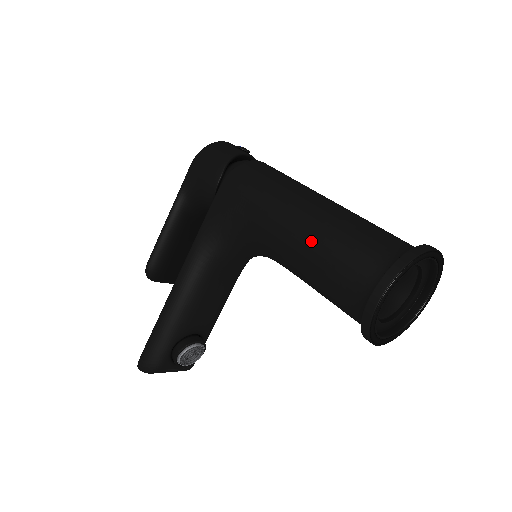
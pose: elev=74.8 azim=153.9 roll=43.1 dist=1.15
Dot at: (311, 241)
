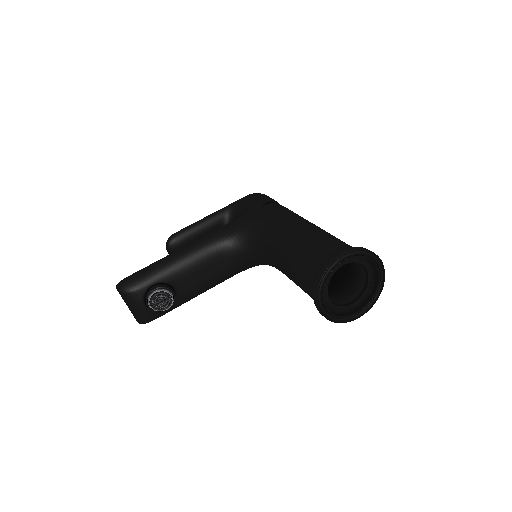
Dot at: (308, 234)
